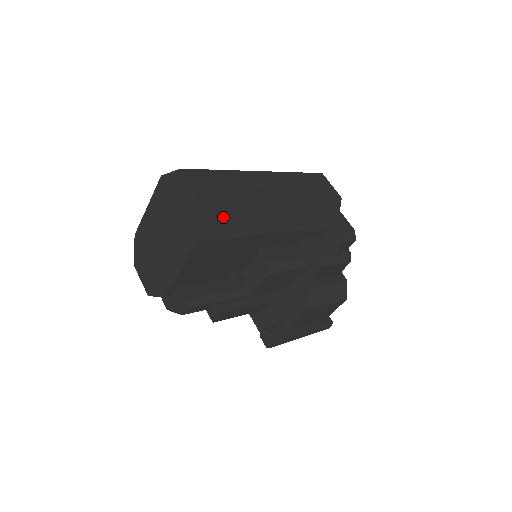
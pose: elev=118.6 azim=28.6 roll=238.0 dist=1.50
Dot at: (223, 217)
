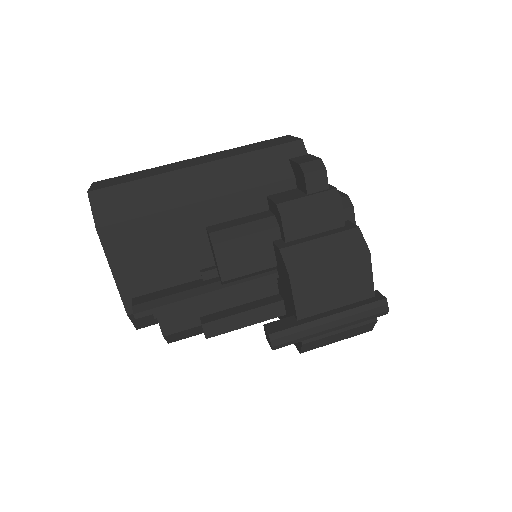
Dot at: (122, 200)
